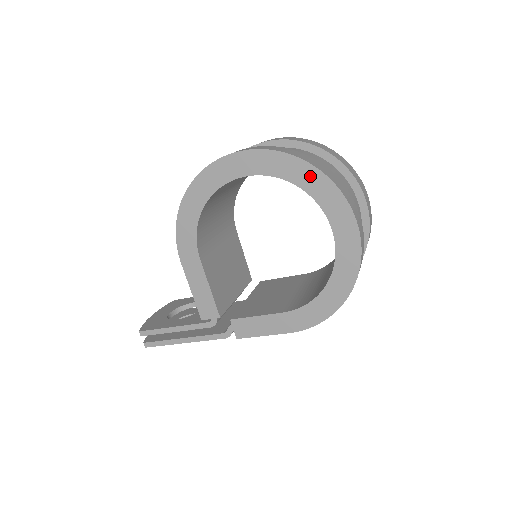
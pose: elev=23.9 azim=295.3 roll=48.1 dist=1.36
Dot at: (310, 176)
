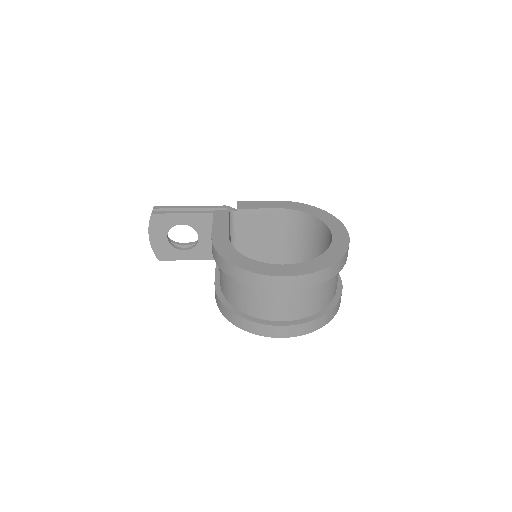
Dot at: occluded
